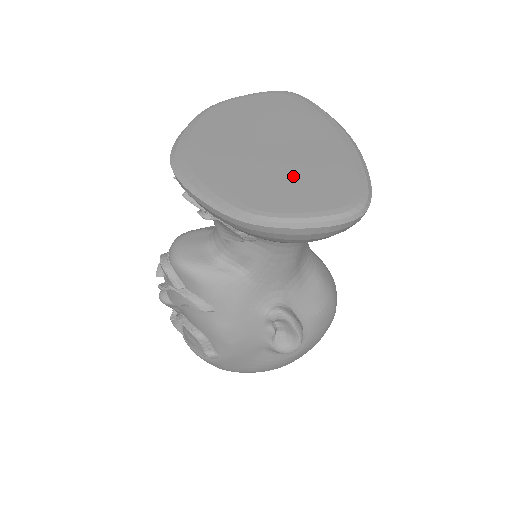
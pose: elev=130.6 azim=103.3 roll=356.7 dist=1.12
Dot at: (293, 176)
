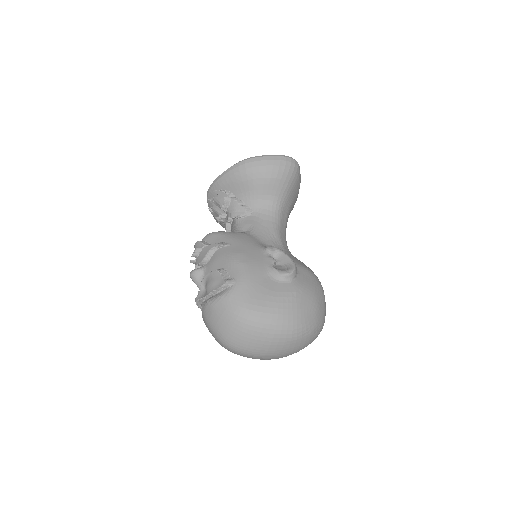
Dot at: occluded
